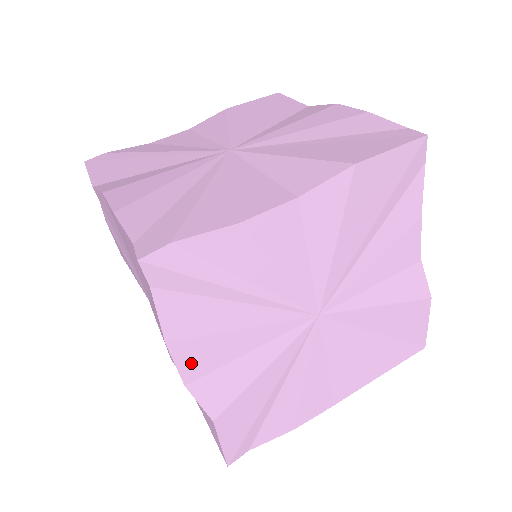
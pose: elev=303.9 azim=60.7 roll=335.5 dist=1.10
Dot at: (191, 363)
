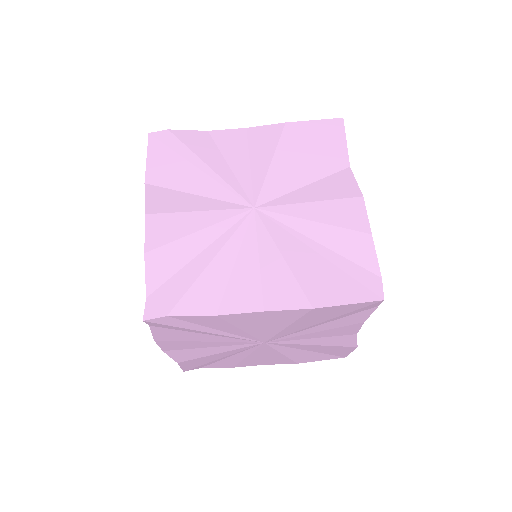
Dot at: (169, 346)
